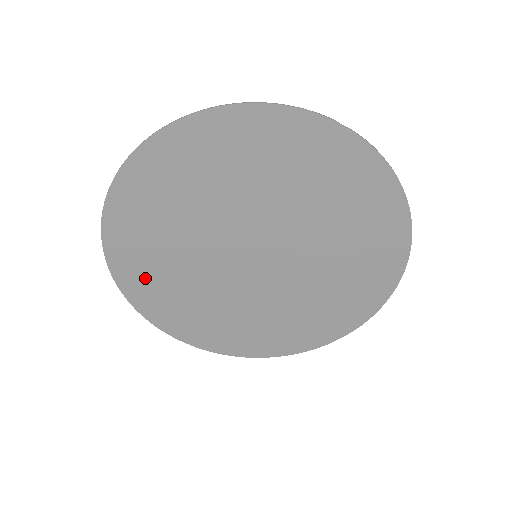
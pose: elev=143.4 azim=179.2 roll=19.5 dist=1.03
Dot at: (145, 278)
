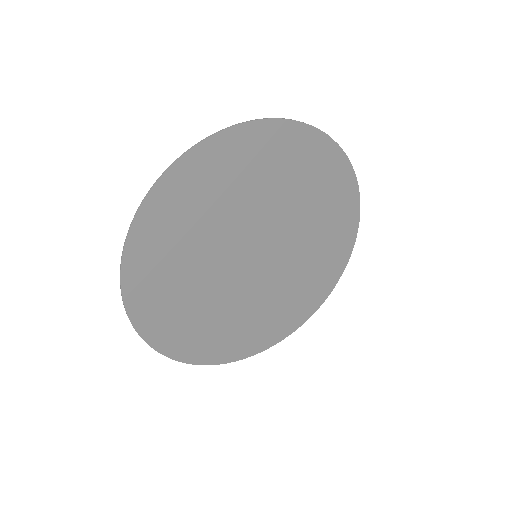
Dot at: (156, 294)
